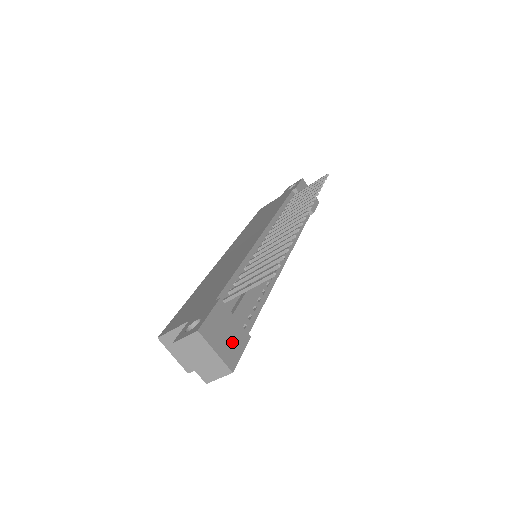
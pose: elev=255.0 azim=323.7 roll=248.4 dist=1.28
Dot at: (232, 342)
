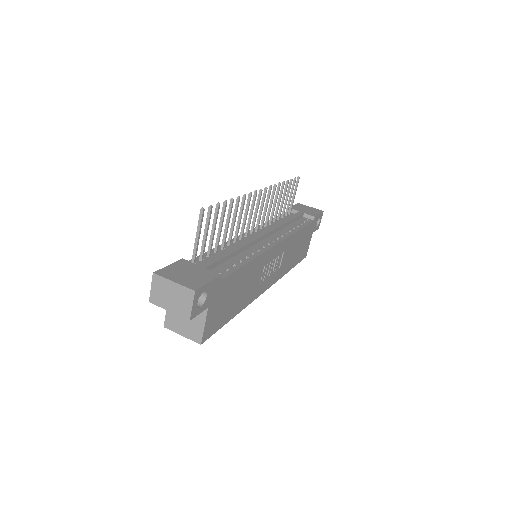
Dot at: (196, 277)
